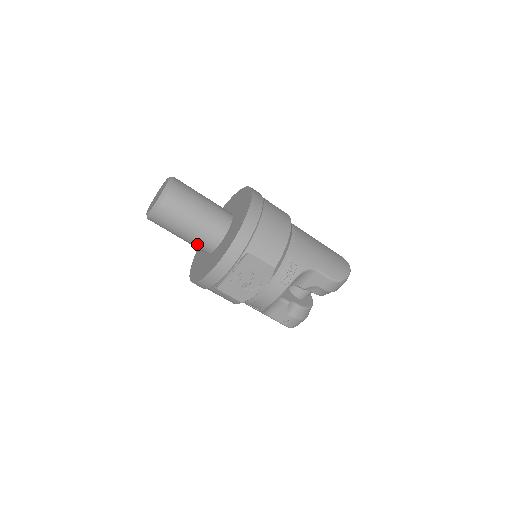
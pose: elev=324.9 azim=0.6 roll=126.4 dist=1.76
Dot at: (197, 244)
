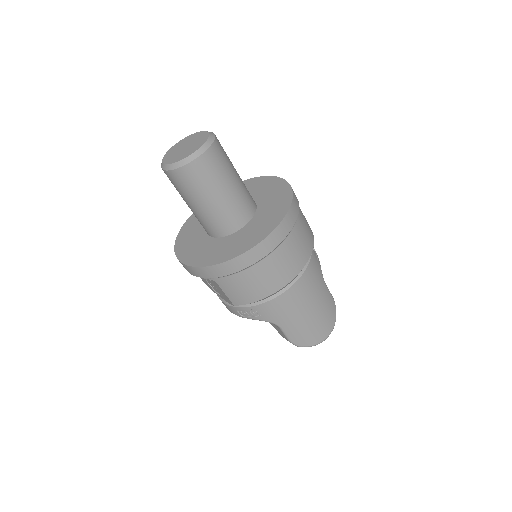
Dot at: occluded
